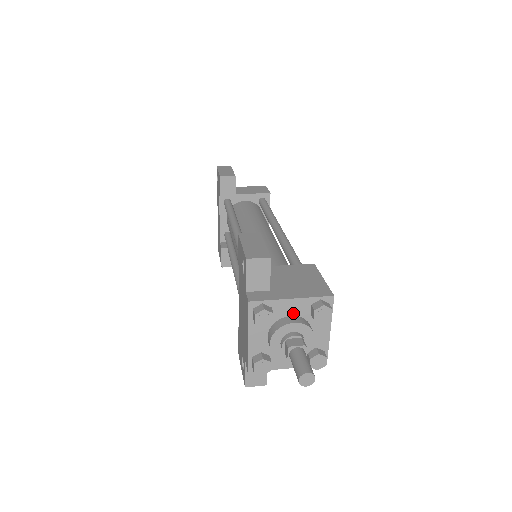
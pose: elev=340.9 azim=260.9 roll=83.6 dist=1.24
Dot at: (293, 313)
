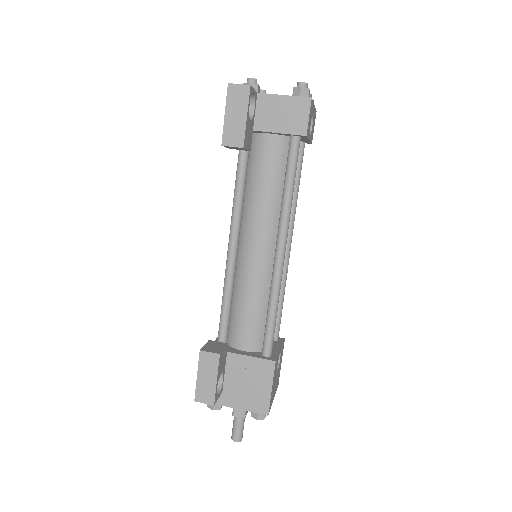
Dot at: occluded
